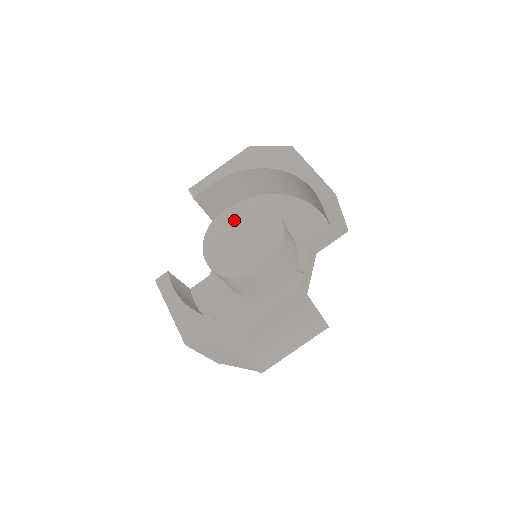
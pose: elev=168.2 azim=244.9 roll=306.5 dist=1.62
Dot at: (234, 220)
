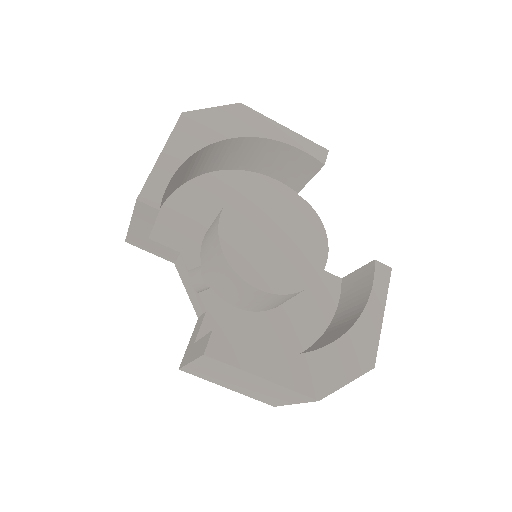
Dot at: (247, 218)
